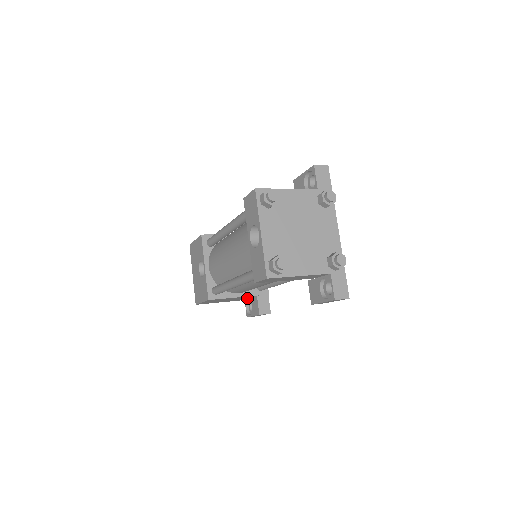
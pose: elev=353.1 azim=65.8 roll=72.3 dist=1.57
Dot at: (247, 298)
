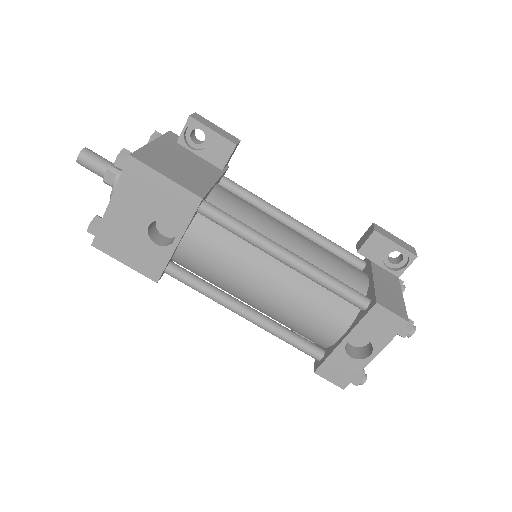
Dot at: occluded
